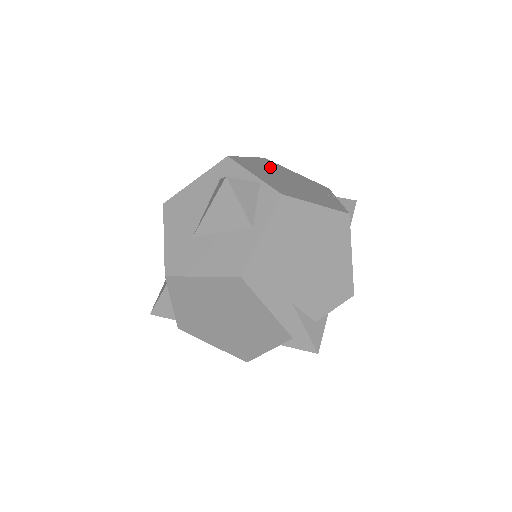
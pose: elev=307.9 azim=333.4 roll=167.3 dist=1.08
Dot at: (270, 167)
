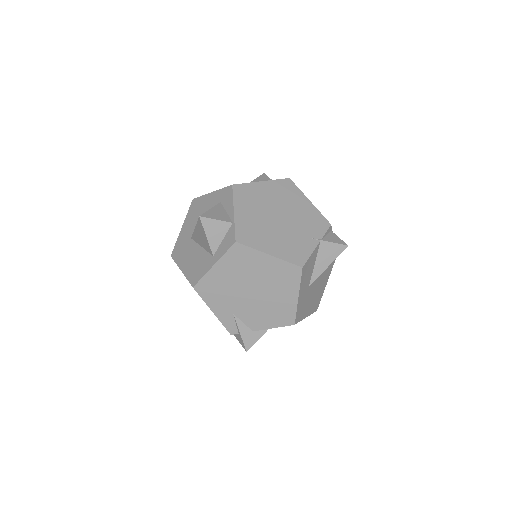
Dot at: (276, 196)
